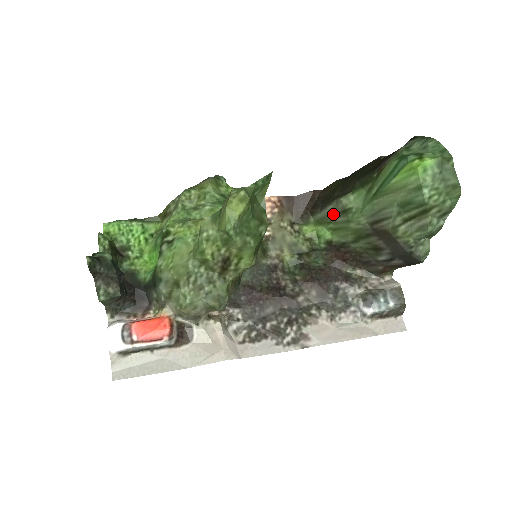
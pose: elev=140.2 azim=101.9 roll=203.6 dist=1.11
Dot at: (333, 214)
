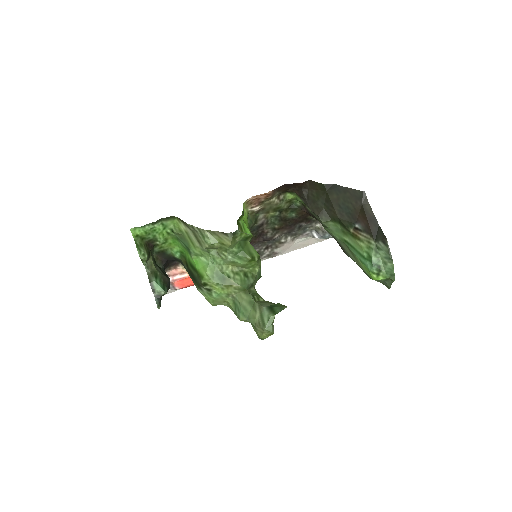
Dot at: (313, 213)
